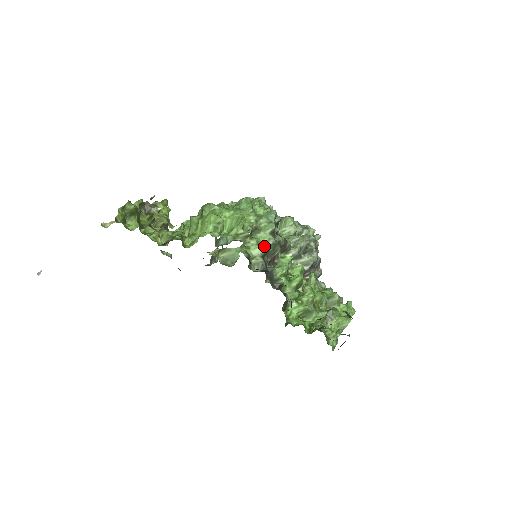
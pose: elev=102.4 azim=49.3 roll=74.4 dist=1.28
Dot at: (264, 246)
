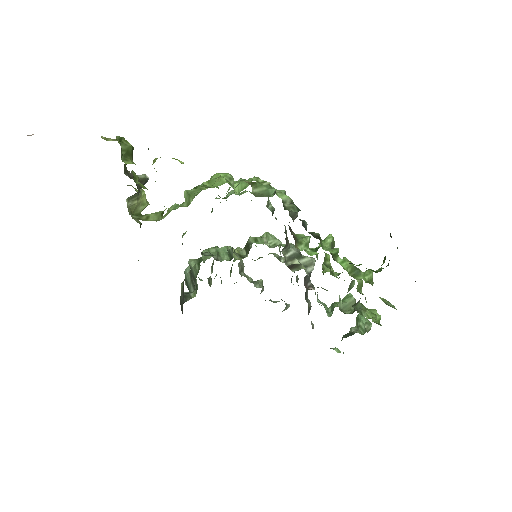
Dot at: occluded
